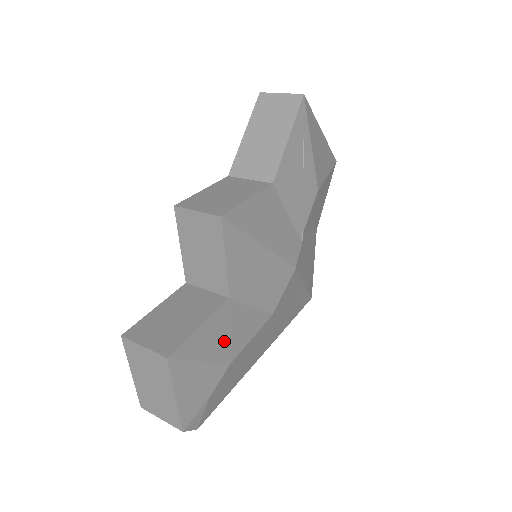
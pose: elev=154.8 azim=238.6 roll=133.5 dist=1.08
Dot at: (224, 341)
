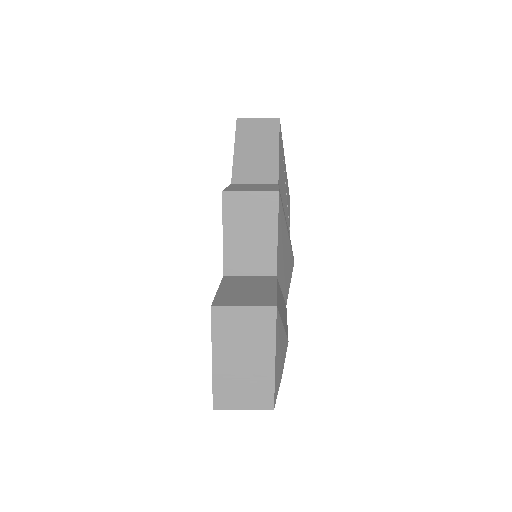
Dot at: occluded
